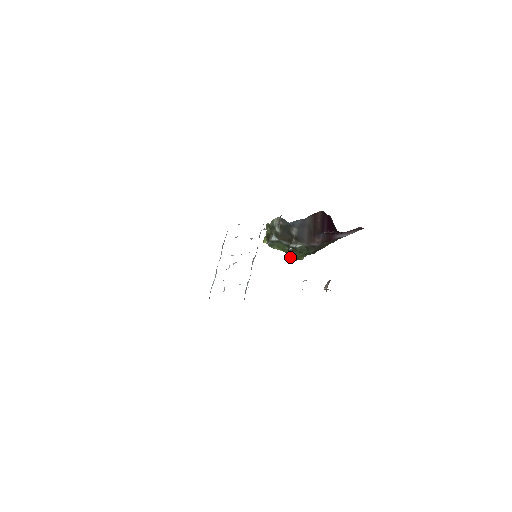
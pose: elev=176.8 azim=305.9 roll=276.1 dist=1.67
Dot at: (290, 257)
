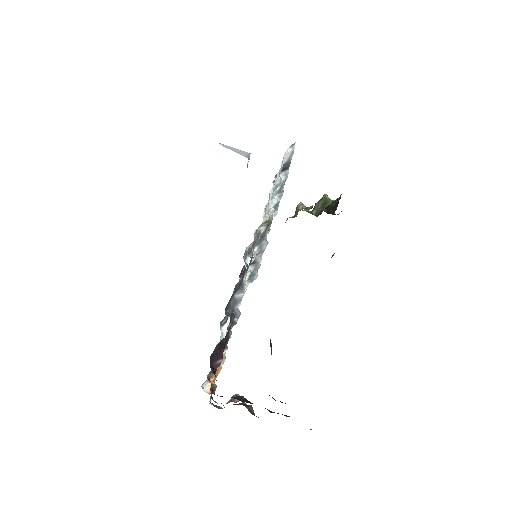
Dot at: (332, 255)
